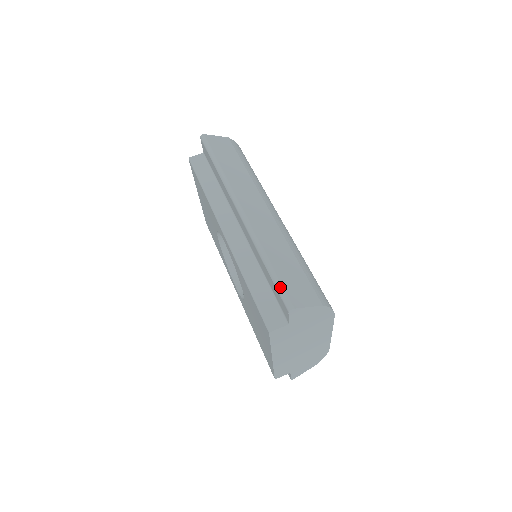
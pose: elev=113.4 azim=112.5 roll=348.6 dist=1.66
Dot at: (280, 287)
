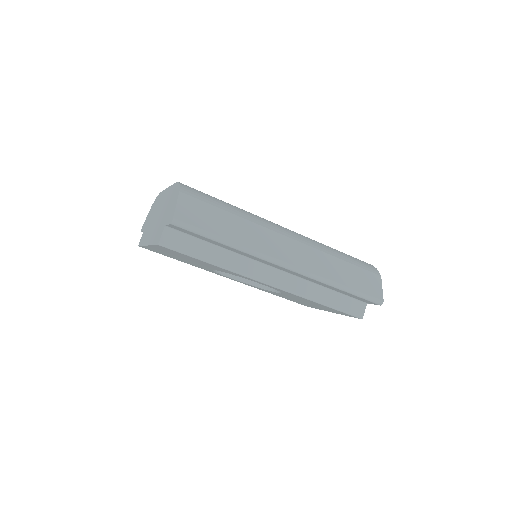
Dot at: (366, 297)
